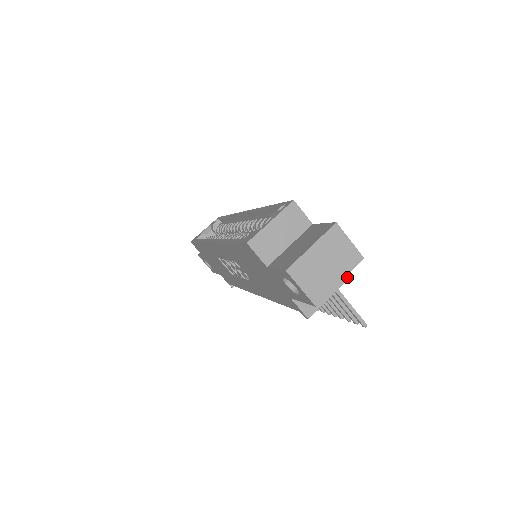
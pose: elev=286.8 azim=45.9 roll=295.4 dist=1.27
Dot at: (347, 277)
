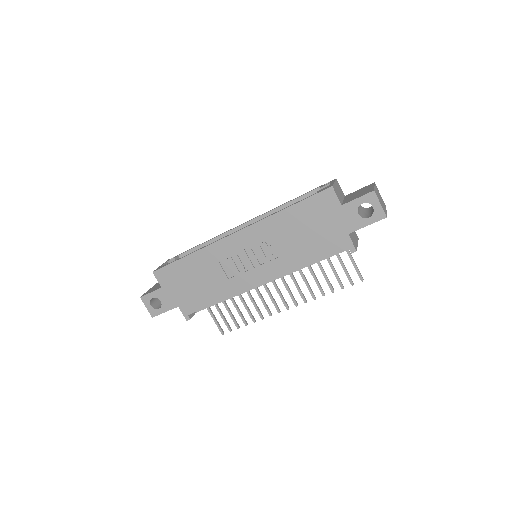
Dot at: (358, 238)
